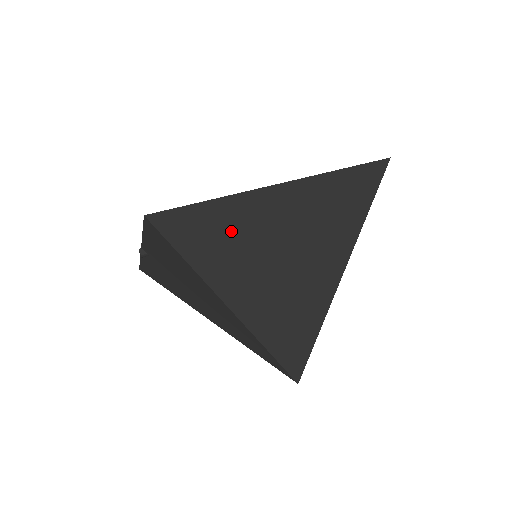
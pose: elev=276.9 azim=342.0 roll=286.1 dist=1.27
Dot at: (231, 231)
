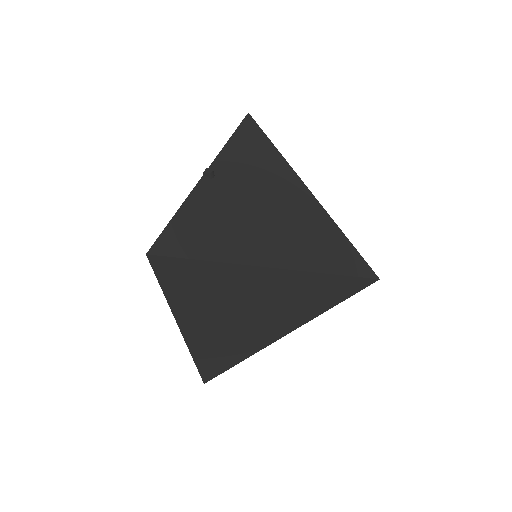
Dot at: occluded
